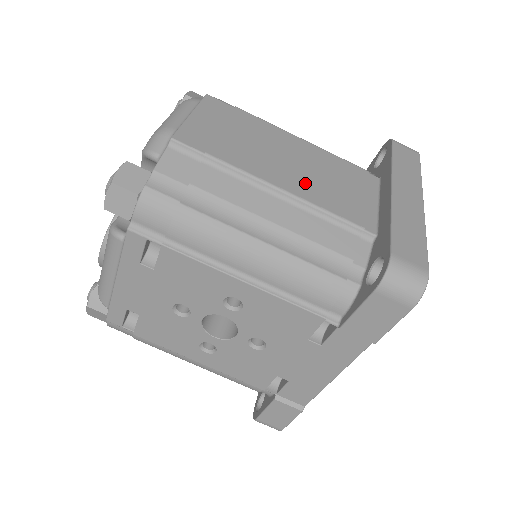
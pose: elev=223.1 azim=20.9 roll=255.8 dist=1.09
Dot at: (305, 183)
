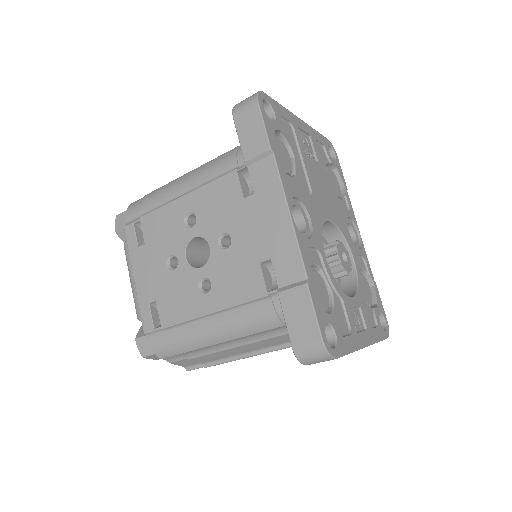
Dot at: occluded
